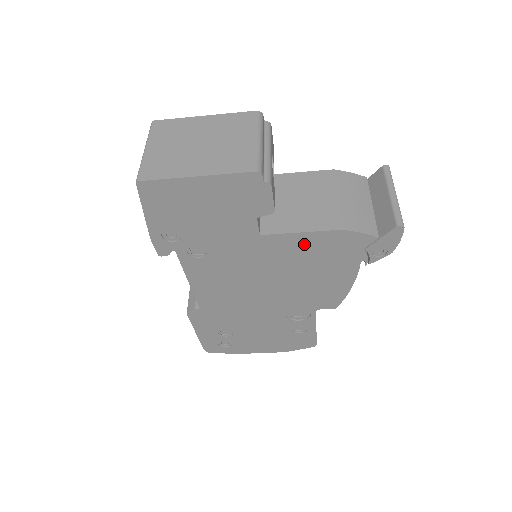
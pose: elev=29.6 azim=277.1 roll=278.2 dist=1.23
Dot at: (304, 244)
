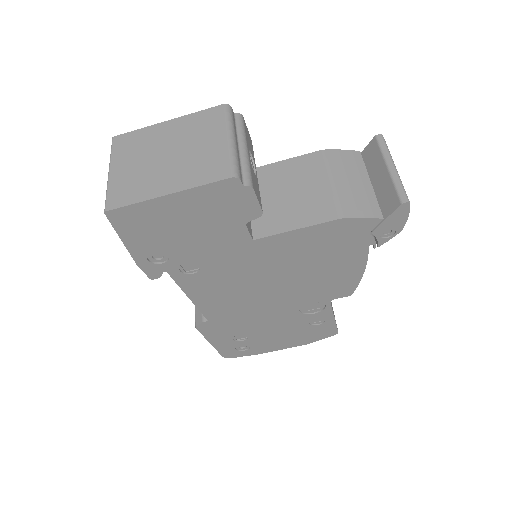
Dot at: (303, 240)
